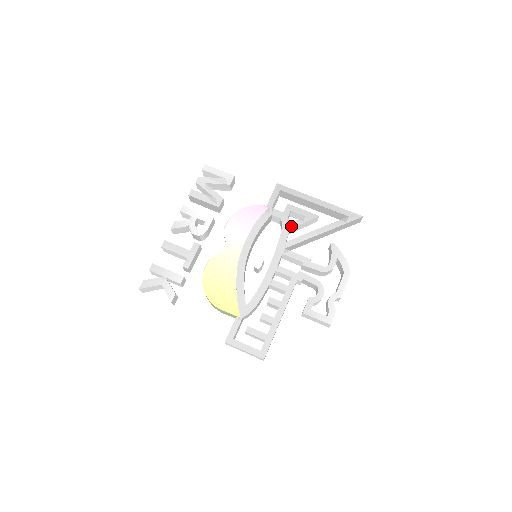
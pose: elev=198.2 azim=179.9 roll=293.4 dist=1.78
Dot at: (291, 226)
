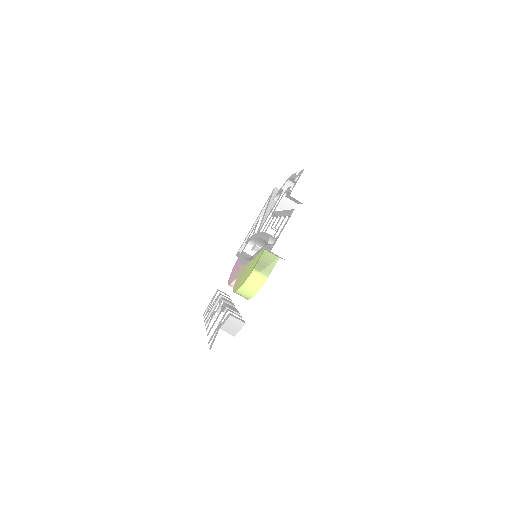
Dot at: occluded
